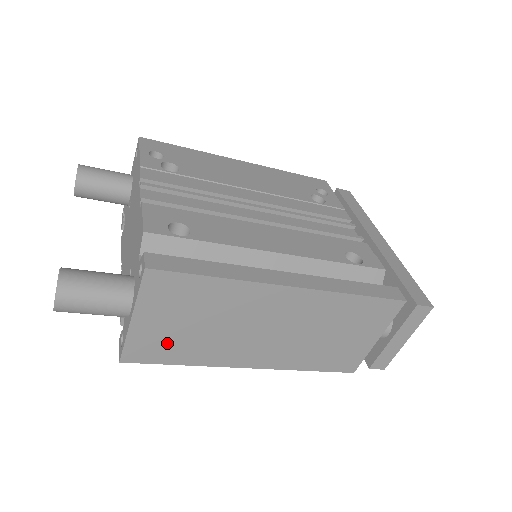
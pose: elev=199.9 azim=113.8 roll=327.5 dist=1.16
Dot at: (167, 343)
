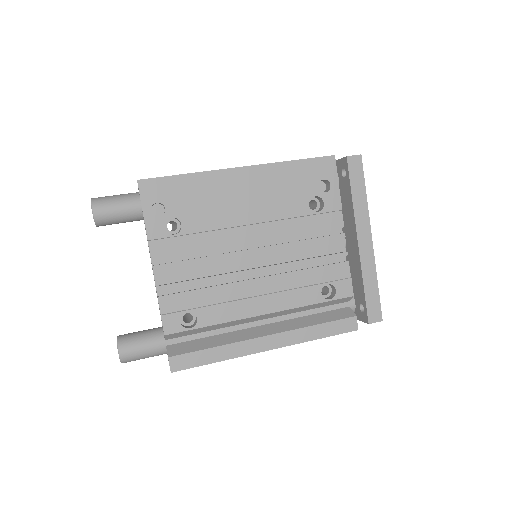
Dot at: occluded
